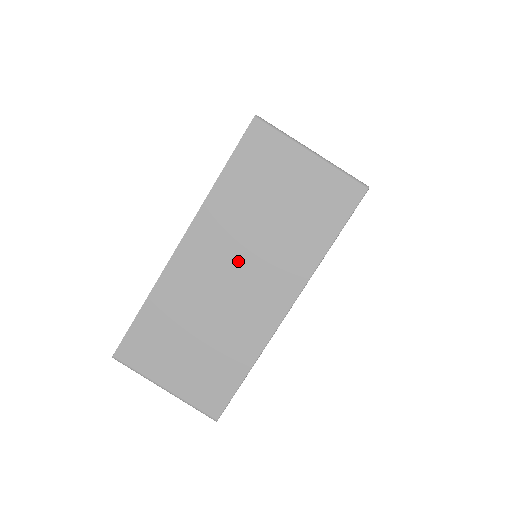
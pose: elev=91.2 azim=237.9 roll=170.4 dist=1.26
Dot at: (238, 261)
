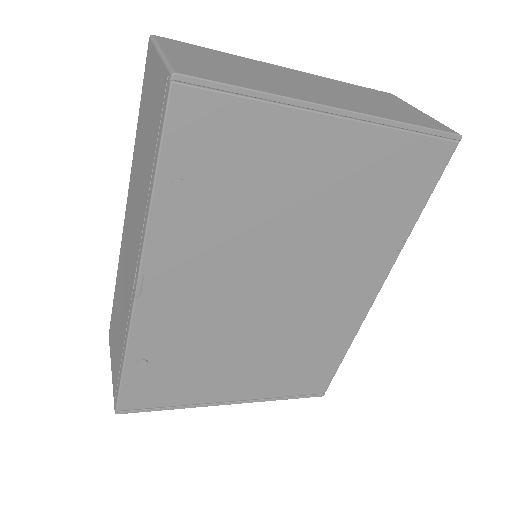
Dot at: (322, 87)
